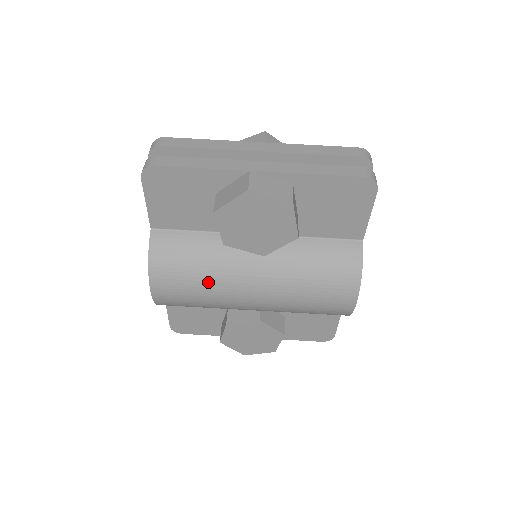
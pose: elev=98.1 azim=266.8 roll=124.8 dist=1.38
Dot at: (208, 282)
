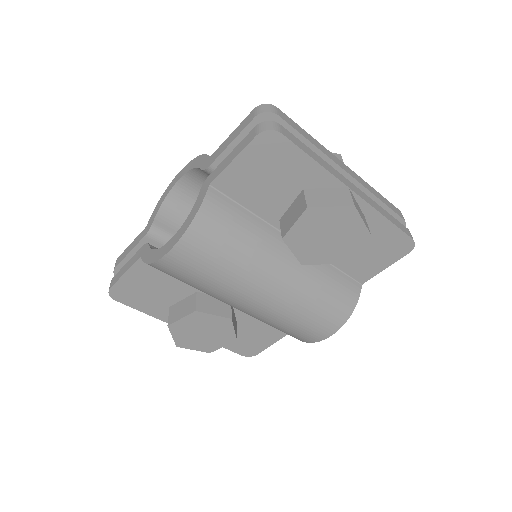
Dot at: (236, 266)
